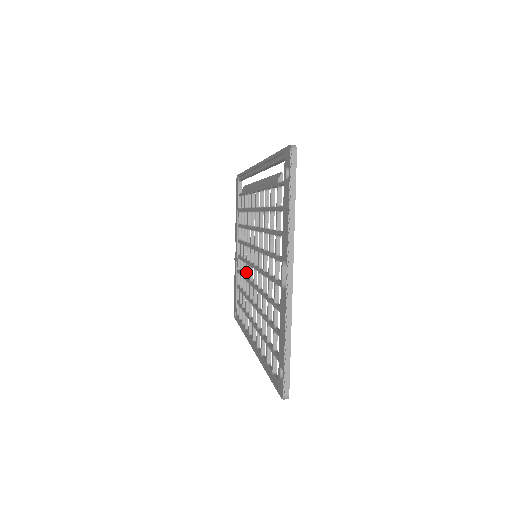
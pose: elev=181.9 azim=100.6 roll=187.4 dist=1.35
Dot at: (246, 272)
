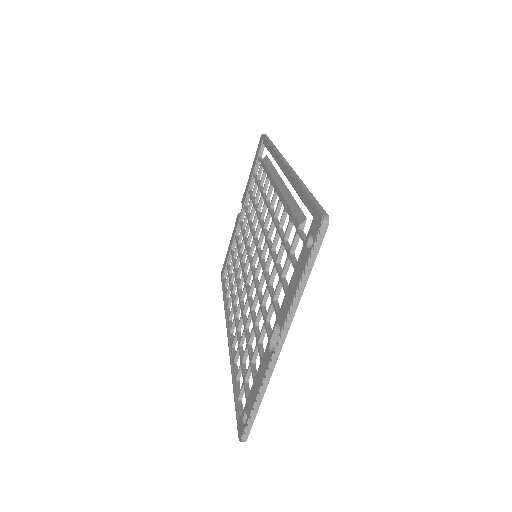
Dot at: (243, 255)
